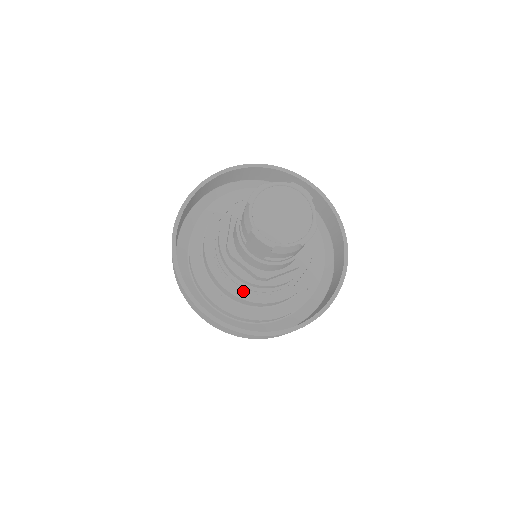
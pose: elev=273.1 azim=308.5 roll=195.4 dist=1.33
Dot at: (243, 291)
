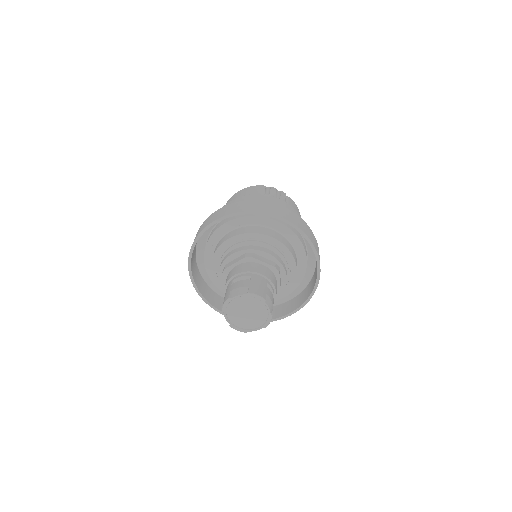
Dot at: occluded
